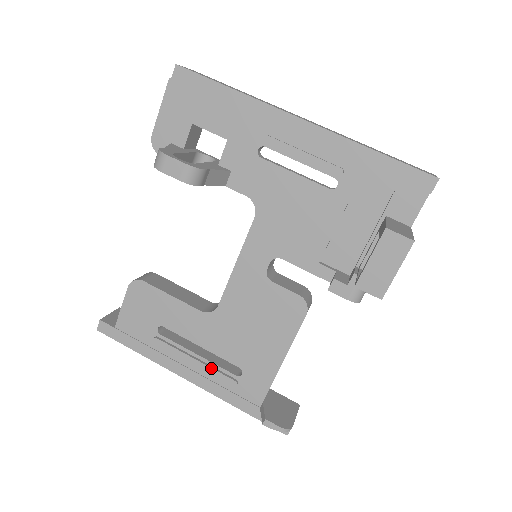
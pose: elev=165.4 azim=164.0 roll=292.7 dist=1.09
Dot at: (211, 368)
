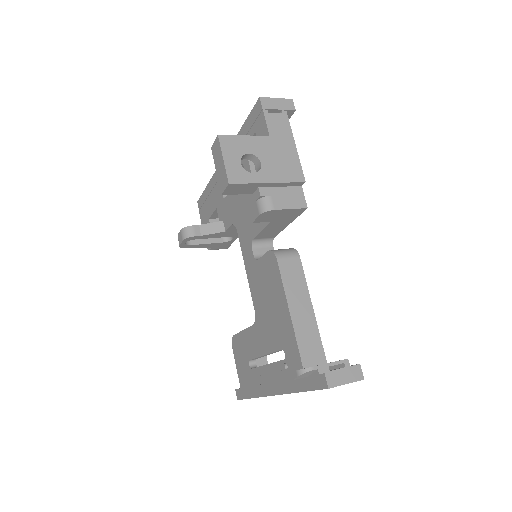
Dot at: (272, 367)
